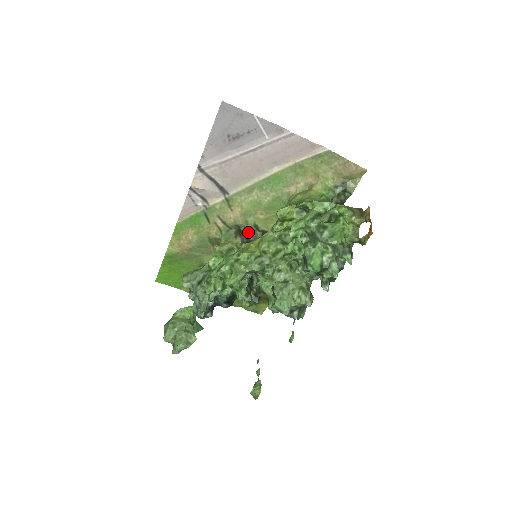
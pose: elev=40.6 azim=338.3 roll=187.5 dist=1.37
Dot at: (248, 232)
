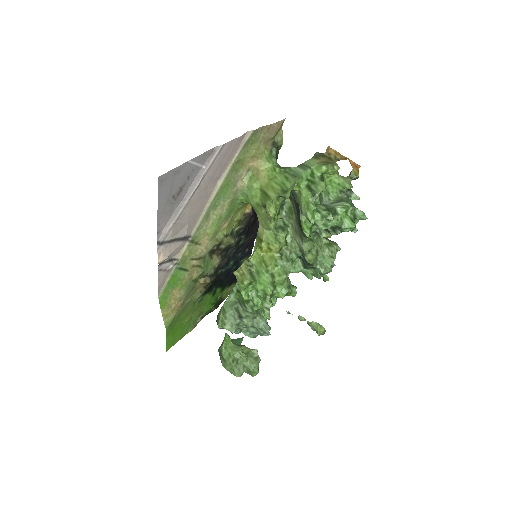
Dot at: (219, 245)
